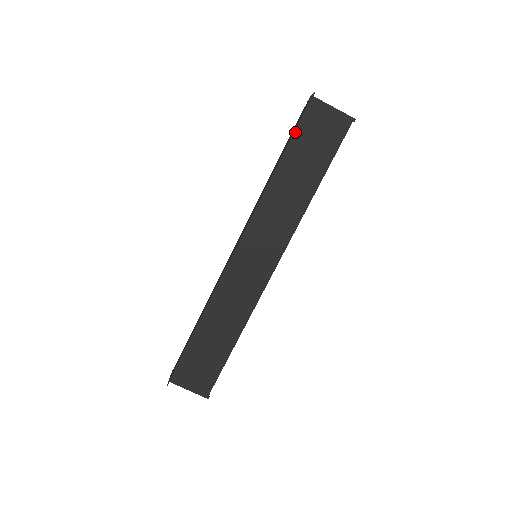
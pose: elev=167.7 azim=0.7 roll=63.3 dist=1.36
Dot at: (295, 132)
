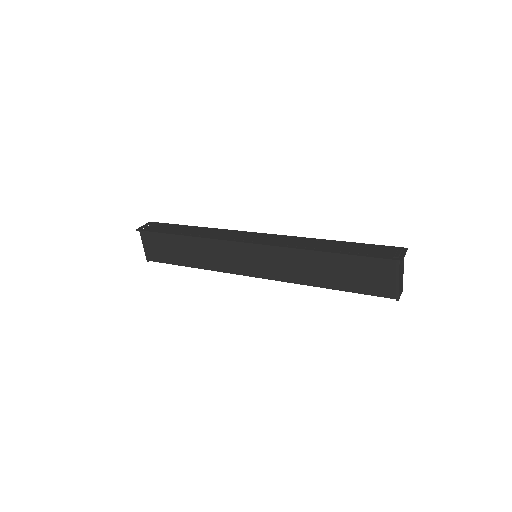
Dot at: (361, 255)
